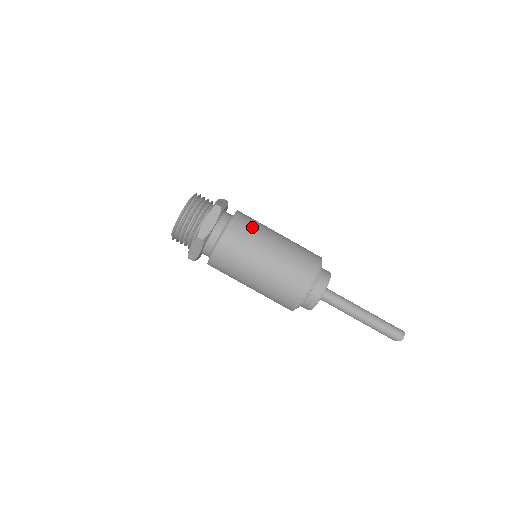
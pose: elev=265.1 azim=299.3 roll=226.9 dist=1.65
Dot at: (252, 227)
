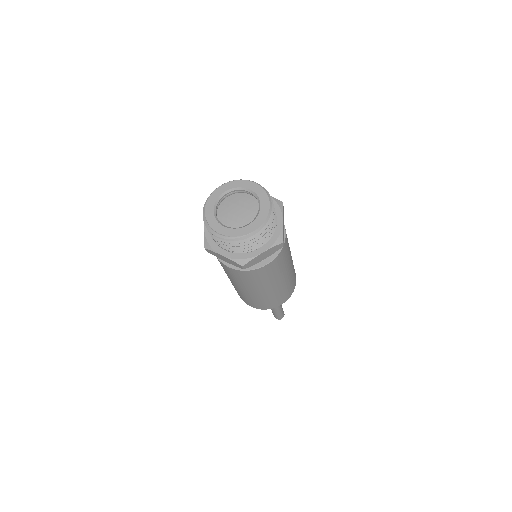
Dot at: (285, 260)
